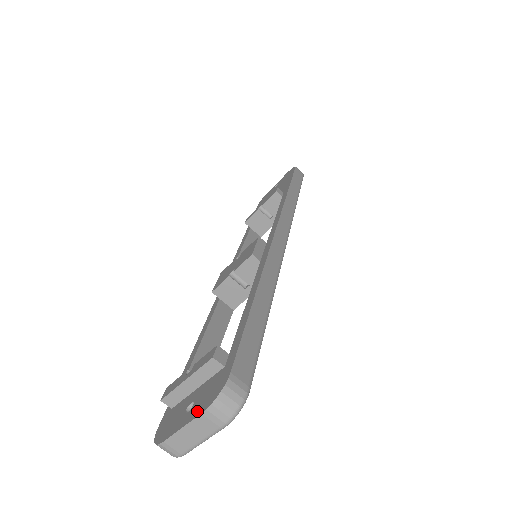
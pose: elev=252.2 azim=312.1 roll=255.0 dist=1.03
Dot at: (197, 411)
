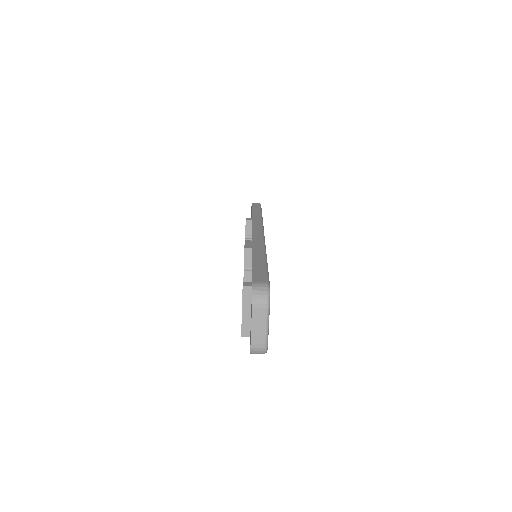
Dot at: occluded
